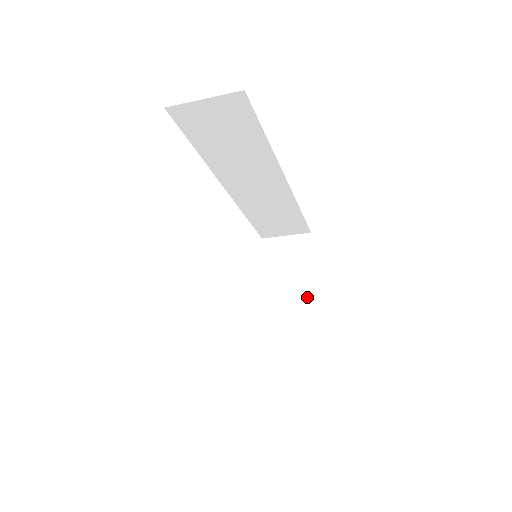
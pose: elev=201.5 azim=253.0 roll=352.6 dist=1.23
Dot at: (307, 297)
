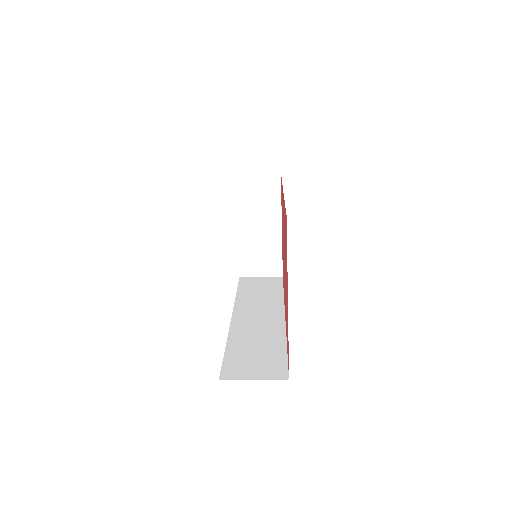
Dot at: (276, 232)
